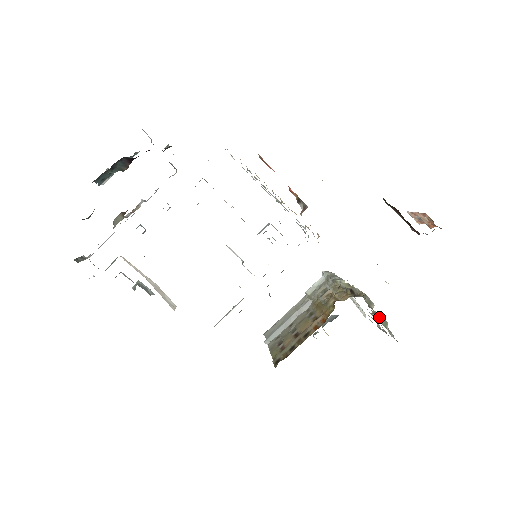
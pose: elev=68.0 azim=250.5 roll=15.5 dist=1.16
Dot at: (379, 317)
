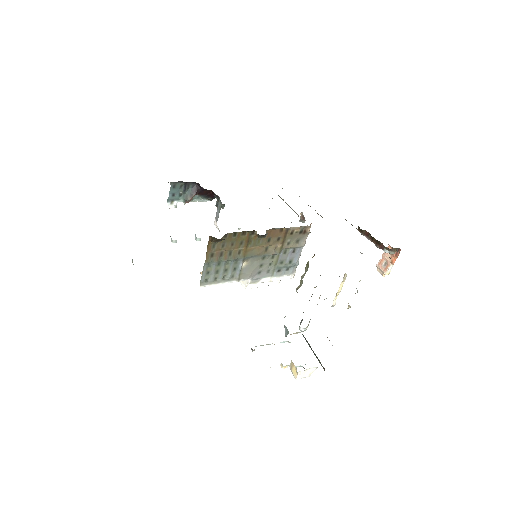
Dot at: occluded
